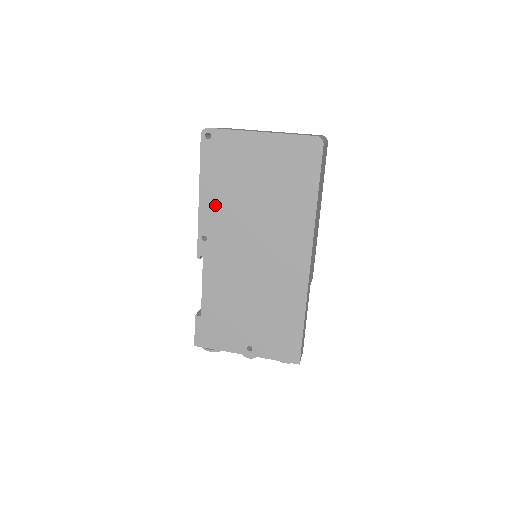
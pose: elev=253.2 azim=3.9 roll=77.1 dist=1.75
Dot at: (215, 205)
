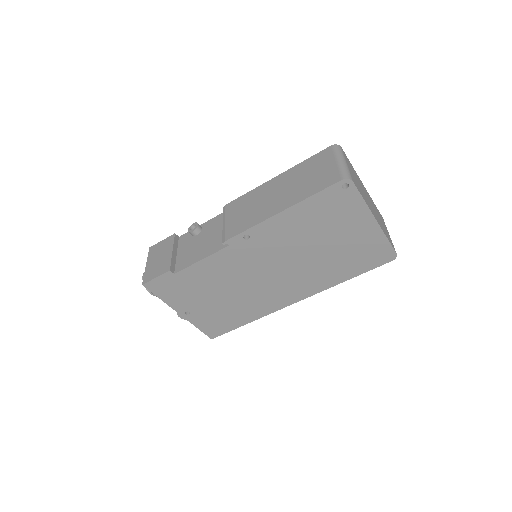
Dot at: (285, 227)
